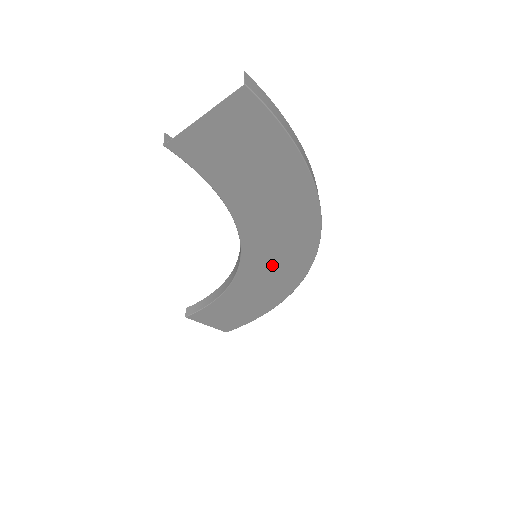
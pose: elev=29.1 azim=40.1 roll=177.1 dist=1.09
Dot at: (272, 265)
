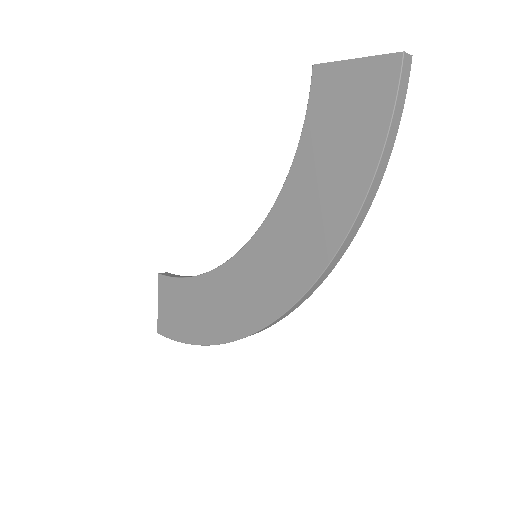
Dot at: (255, 281)
